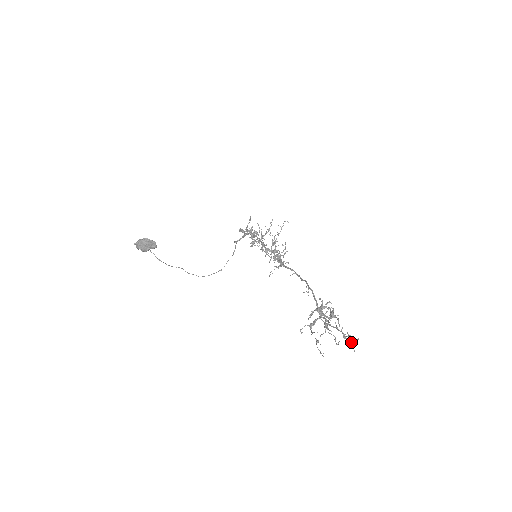
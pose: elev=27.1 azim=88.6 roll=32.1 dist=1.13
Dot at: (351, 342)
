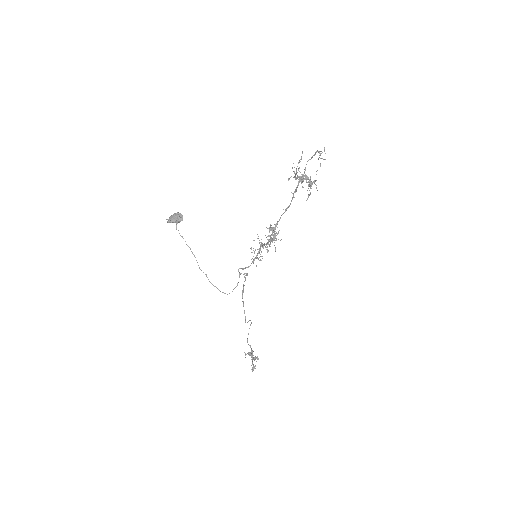
Dot at: (321, 153)
